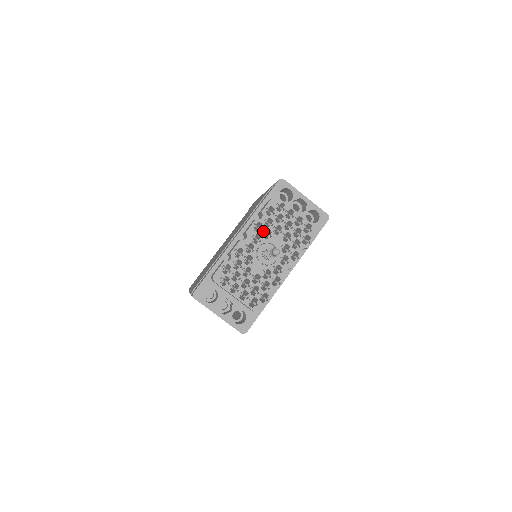
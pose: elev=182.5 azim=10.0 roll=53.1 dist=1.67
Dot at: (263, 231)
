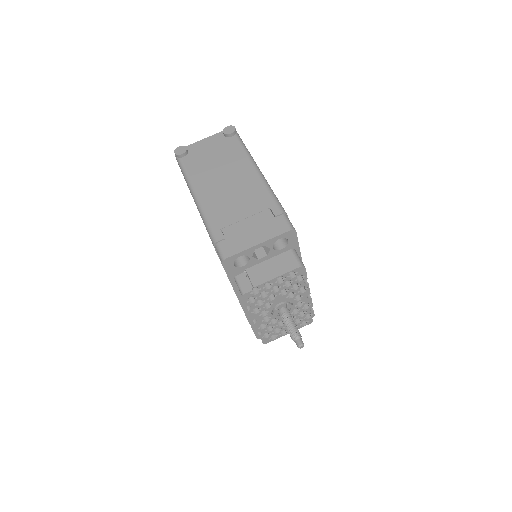
Dot at: (261, 303)
